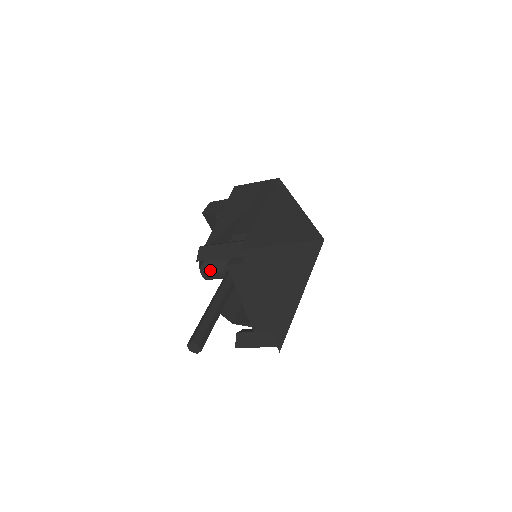
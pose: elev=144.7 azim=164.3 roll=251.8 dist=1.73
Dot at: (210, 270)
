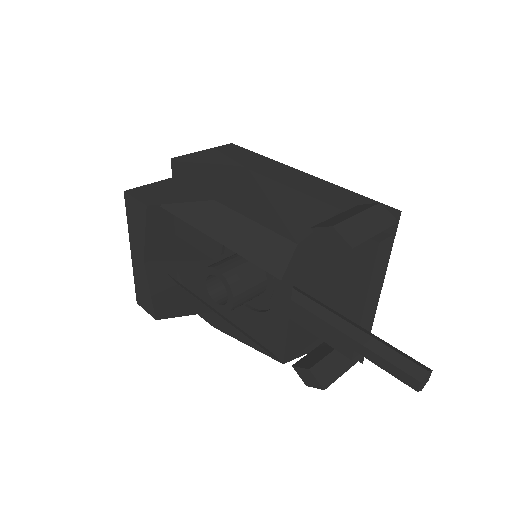
Dot at: (248, 288)
